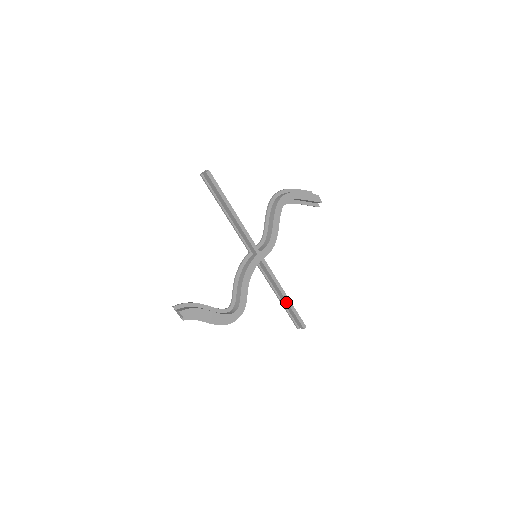
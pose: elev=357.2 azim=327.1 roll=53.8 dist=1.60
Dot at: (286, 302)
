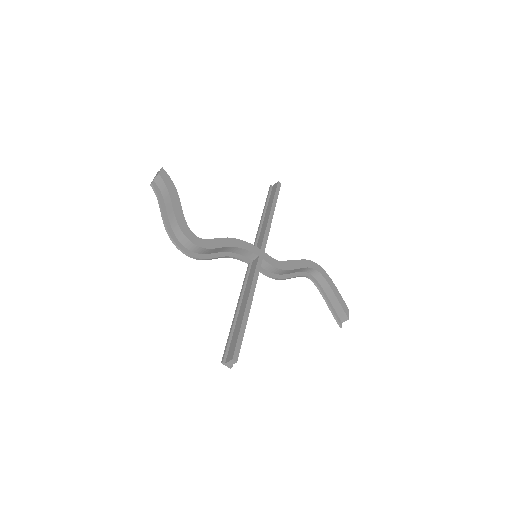
Dot at: (243, 312)
